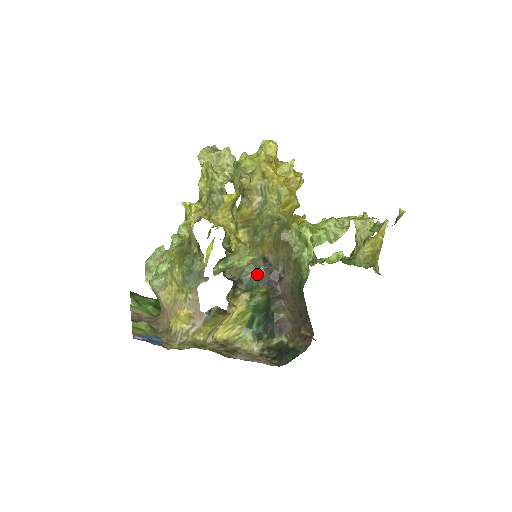
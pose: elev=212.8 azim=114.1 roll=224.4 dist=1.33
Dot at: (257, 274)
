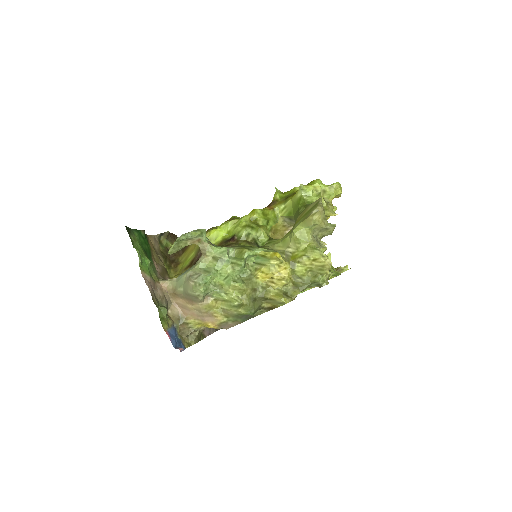
Dot at: occluded
